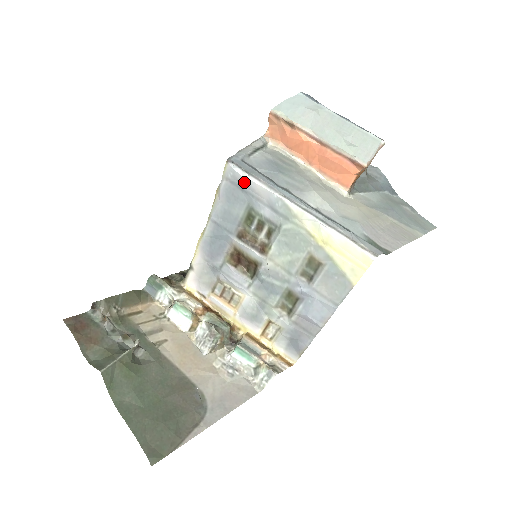
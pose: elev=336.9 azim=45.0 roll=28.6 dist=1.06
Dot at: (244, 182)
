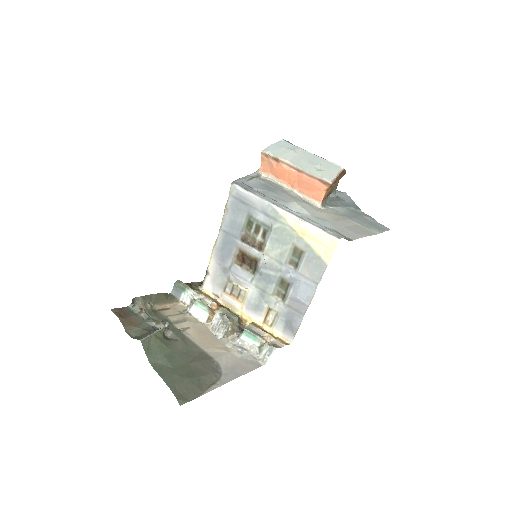
Dot at: (244, 196)
